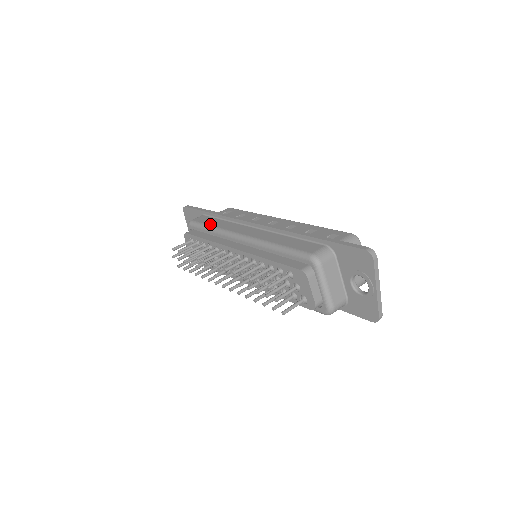
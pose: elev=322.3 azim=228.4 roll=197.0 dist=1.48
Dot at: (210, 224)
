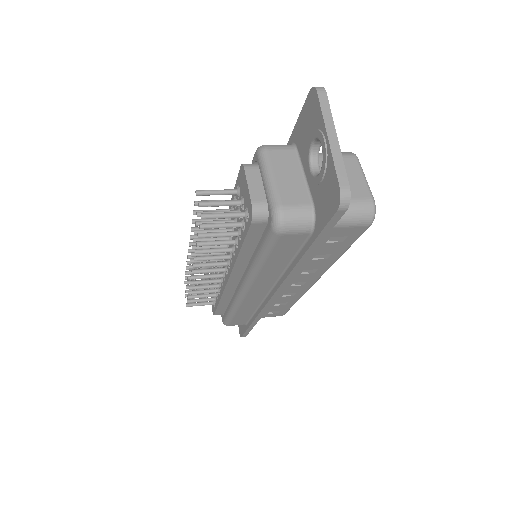
Dot at: occluded
